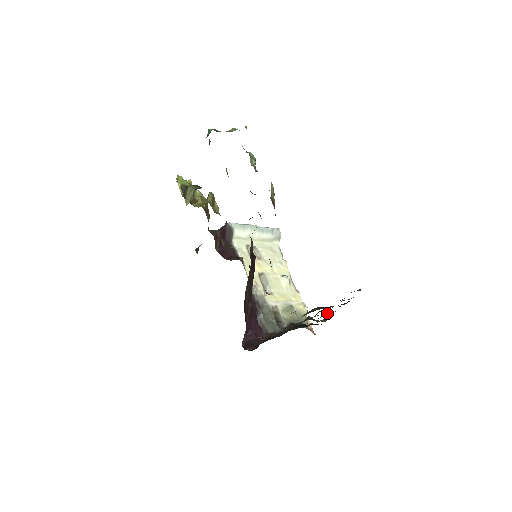
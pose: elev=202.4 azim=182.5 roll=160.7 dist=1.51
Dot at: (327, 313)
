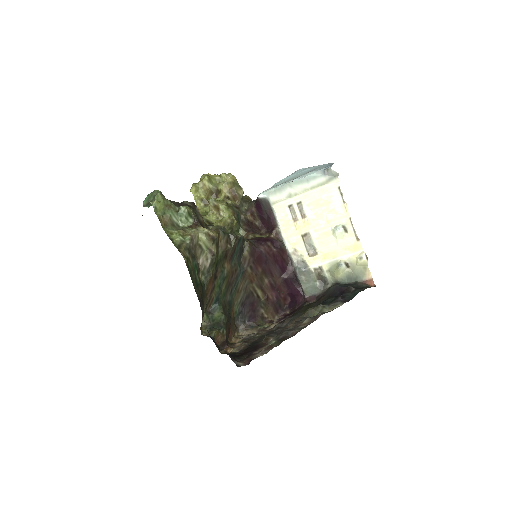
Dot at: (306, 321)
